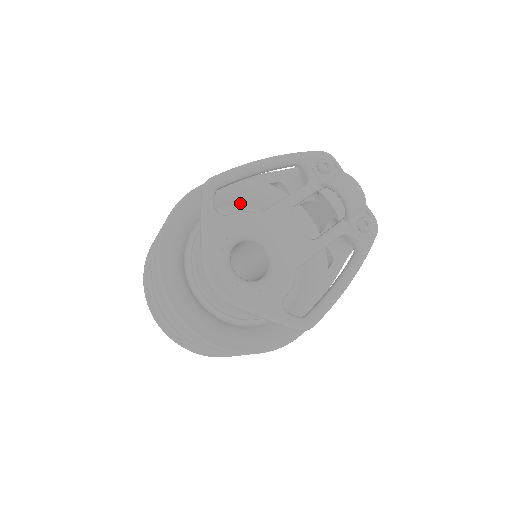
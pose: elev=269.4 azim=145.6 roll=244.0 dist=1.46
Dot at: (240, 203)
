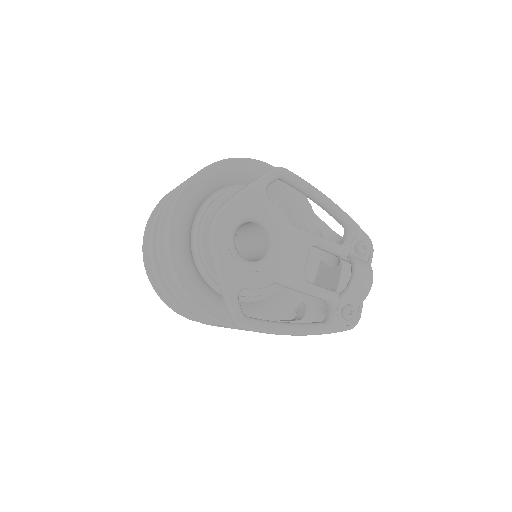
Dot at: (285, 207)
